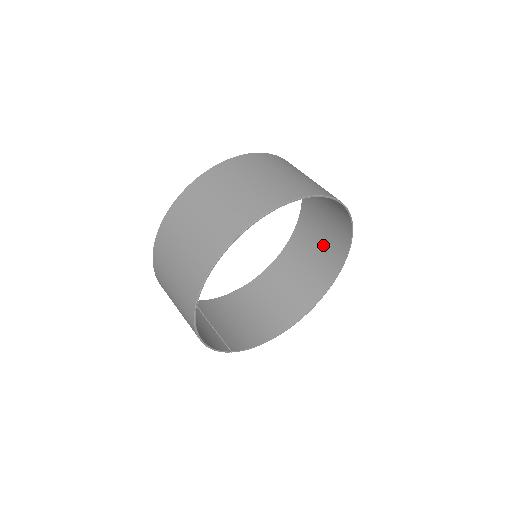
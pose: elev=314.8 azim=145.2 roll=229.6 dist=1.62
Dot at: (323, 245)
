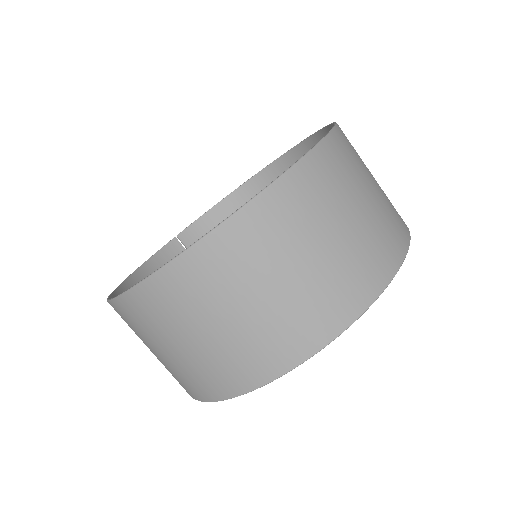
Dot at: occluded
